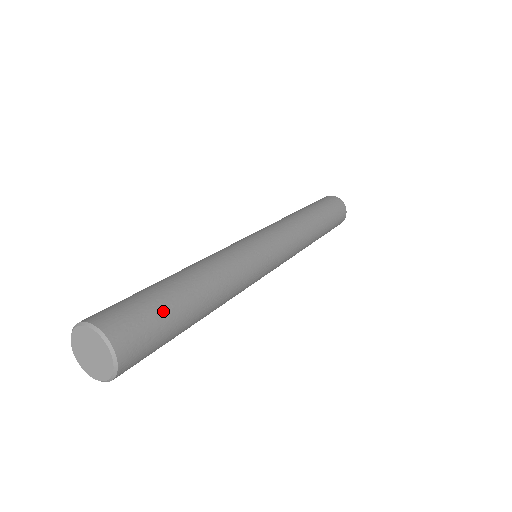
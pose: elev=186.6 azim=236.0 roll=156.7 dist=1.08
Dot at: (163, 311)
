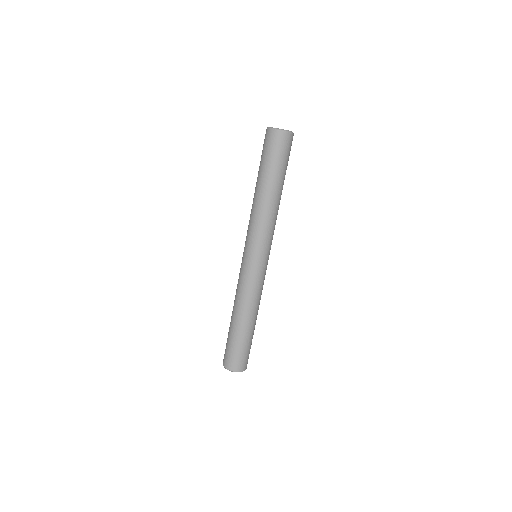
Dot at: (248, 346)
